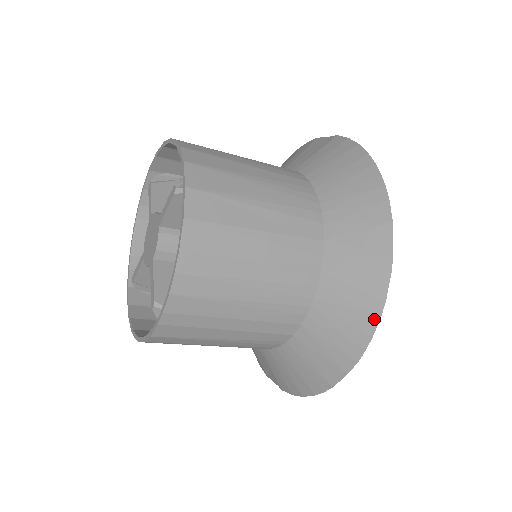
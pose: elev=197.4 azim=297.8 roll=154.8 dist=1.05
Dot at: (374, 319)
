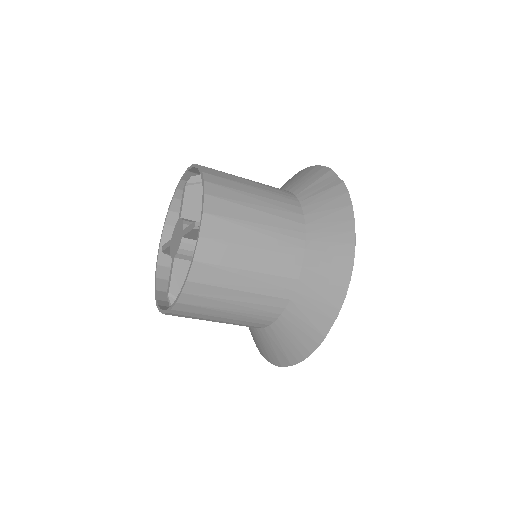
Dot at: (315, 345)
